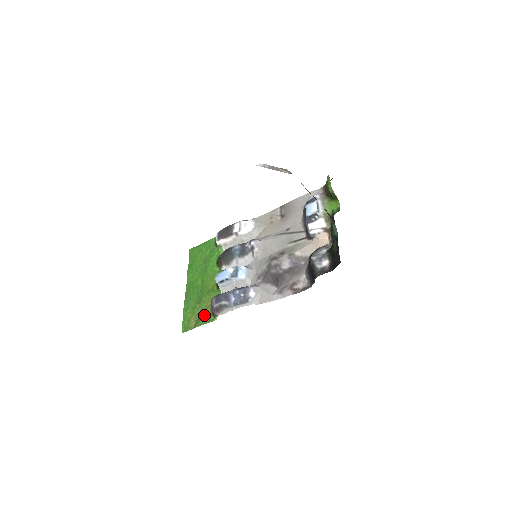
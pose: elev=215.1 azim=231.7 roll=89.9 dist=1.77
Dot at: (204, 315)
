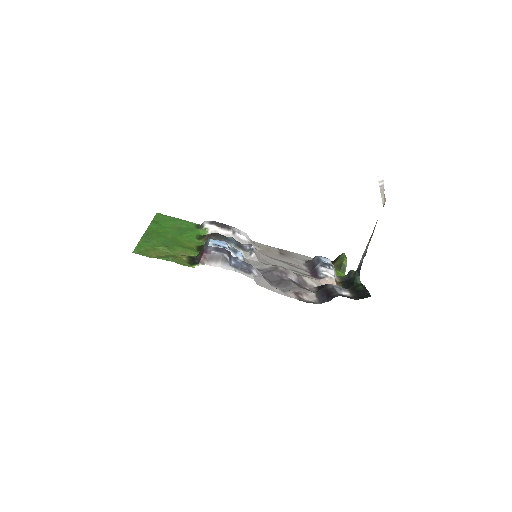
Dot at: (176, 257)
